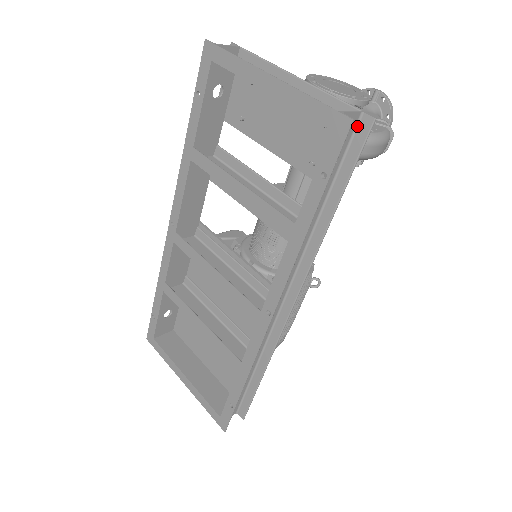
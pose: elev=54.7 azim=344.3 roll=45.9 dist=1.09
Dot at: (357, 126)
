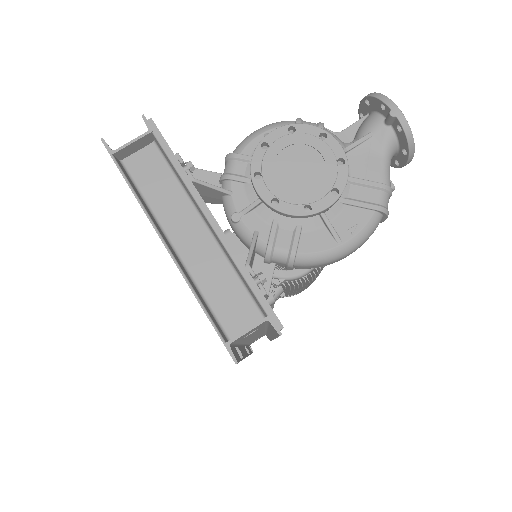
Dot at: (268, 322)
